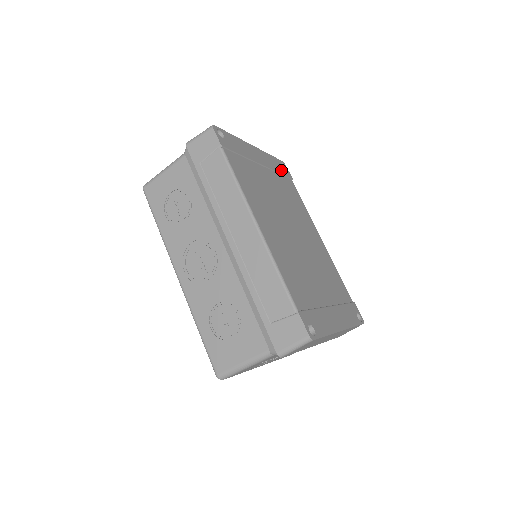
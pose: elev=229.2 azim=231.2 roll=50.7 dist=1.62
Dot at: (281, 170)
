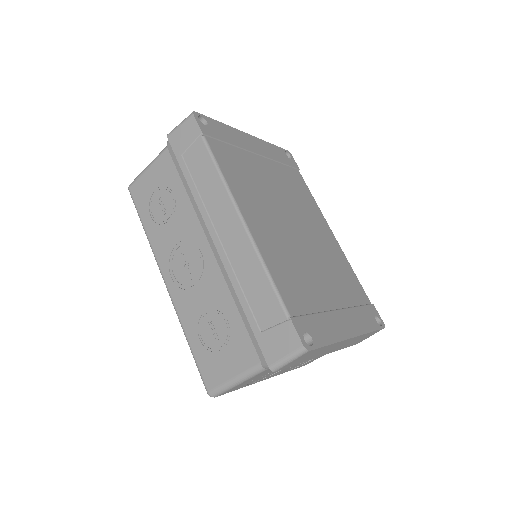
Dot at: (284, 160)
